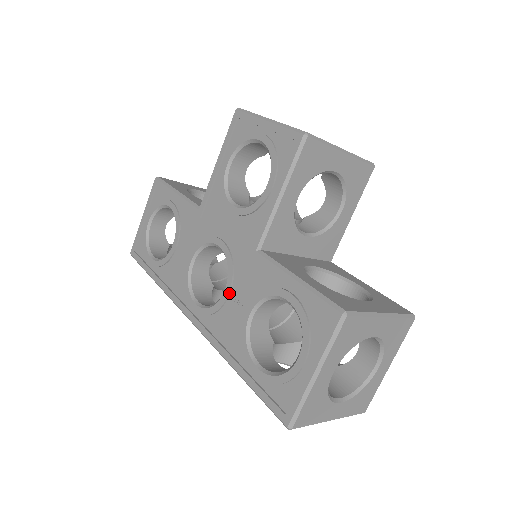
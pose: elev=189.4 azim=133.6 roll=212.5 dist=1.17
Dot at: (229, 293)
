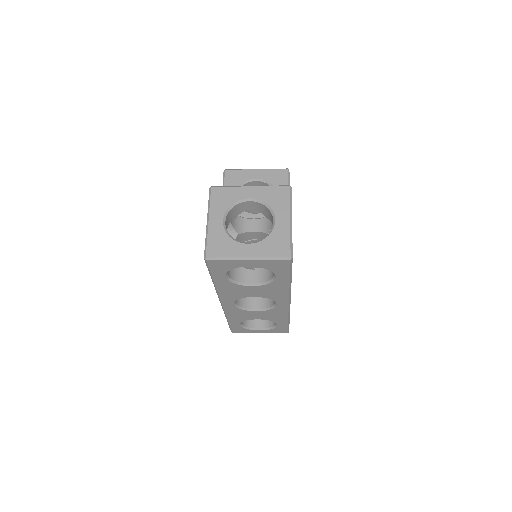
Dot at: occluded
